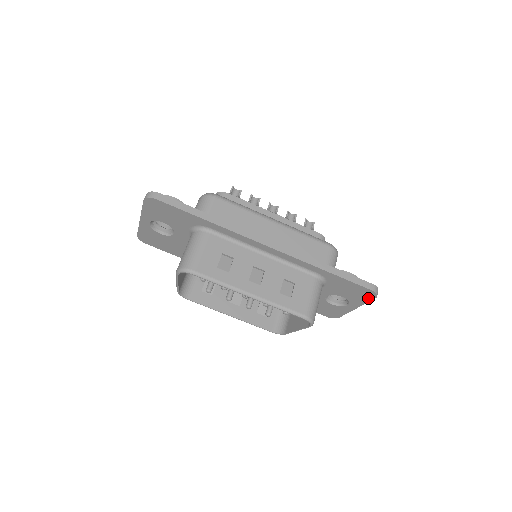
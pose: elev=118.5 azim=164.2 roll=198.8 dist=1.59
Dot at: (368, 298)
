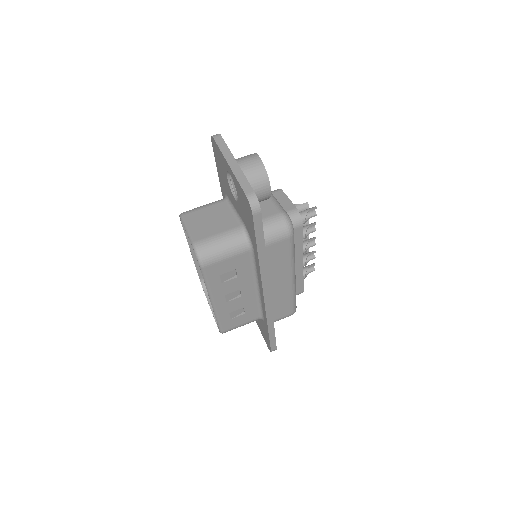
Dot at: occluded
